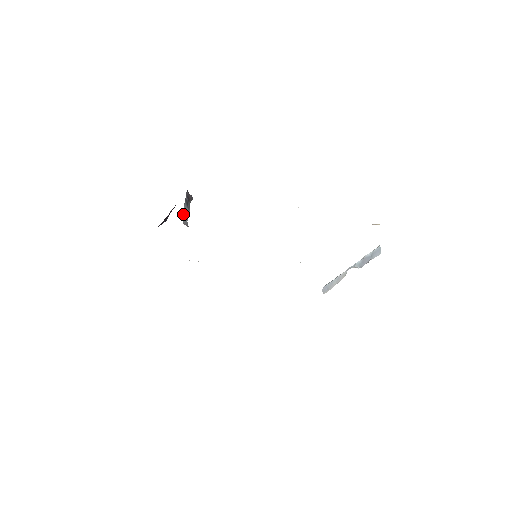
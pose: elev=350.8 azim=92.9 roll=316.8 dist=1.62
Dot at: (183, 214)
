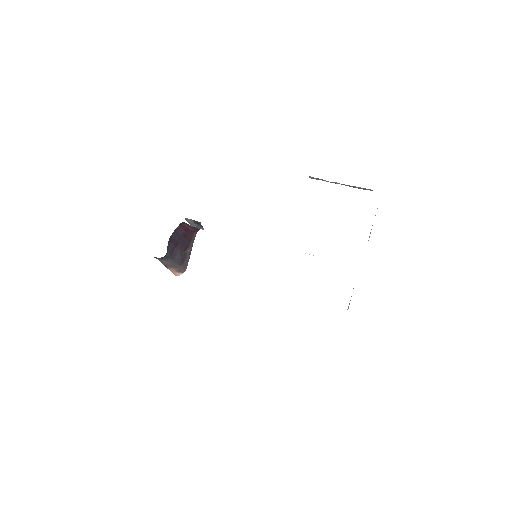
Dot at: (188, 220)
